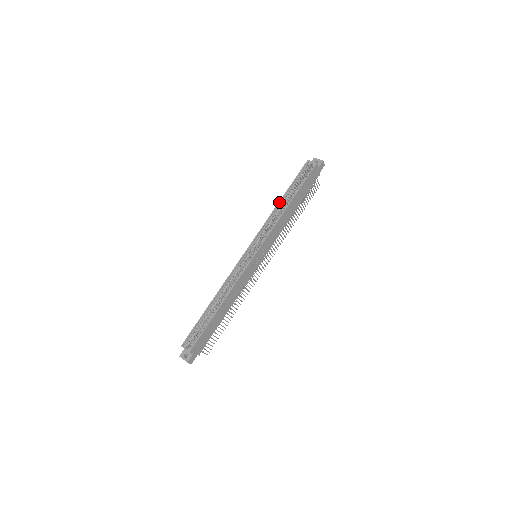
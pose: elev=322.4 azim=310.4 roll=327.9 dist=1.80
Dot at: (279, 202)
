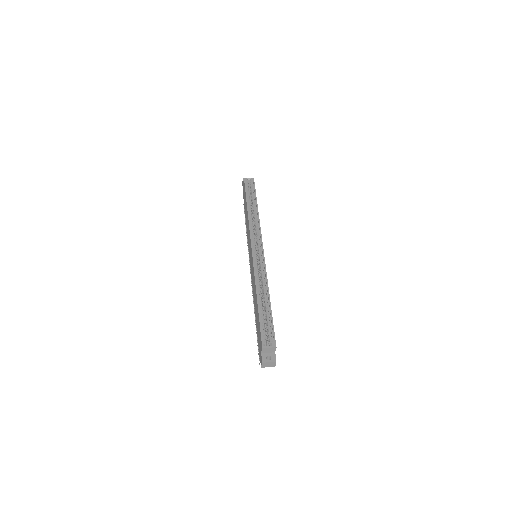
Dot at: (248, 209)
